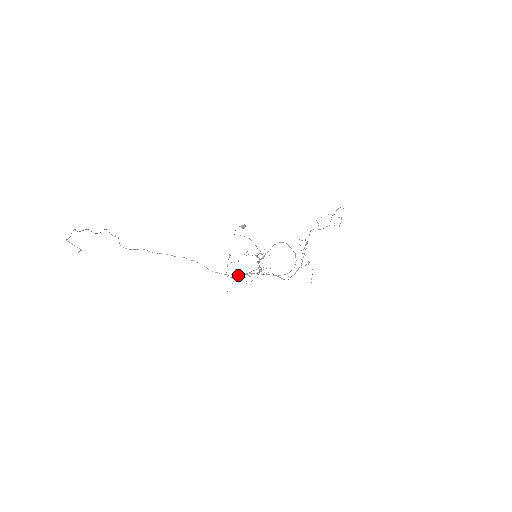
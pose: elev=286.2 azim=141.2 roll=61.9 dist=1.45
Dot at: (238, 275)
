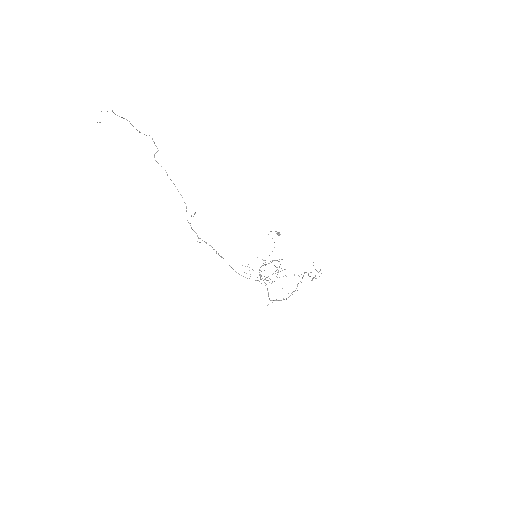
Dot at: (200, 238)
